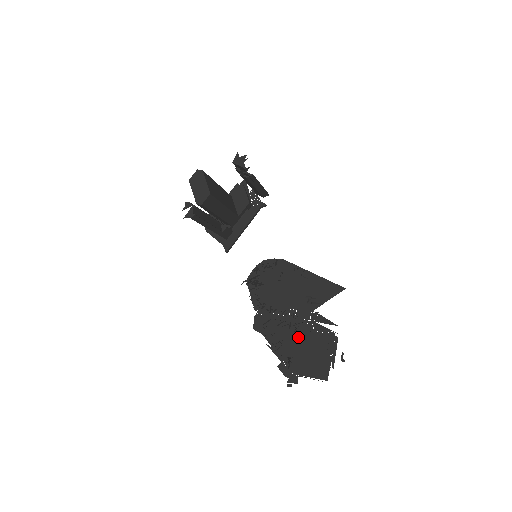
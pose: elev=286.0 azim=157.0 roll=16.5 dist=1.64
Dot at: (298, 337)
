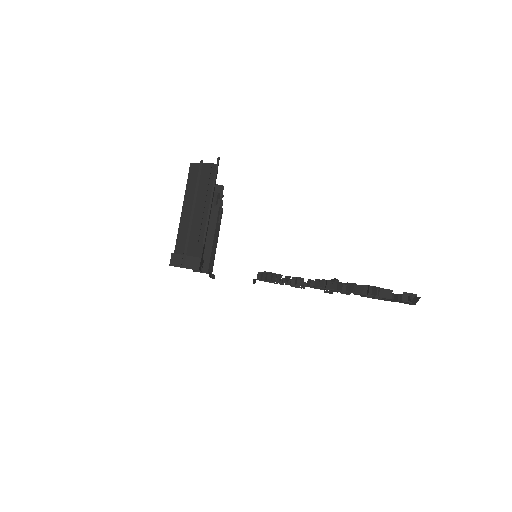
Dot at: occluded
